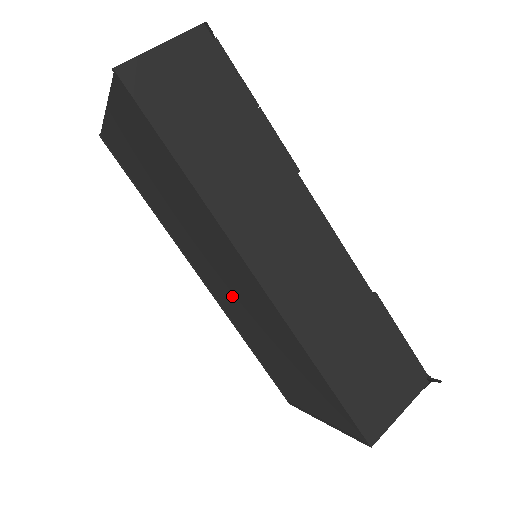
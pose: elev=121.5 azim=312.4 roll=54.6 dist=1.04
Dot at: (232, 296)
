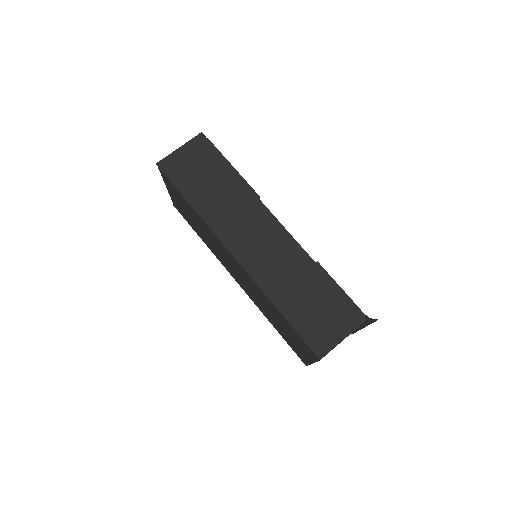
Dot at: (244, 283)
